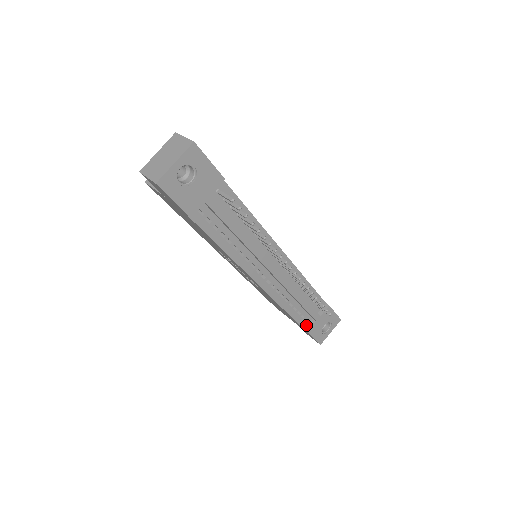
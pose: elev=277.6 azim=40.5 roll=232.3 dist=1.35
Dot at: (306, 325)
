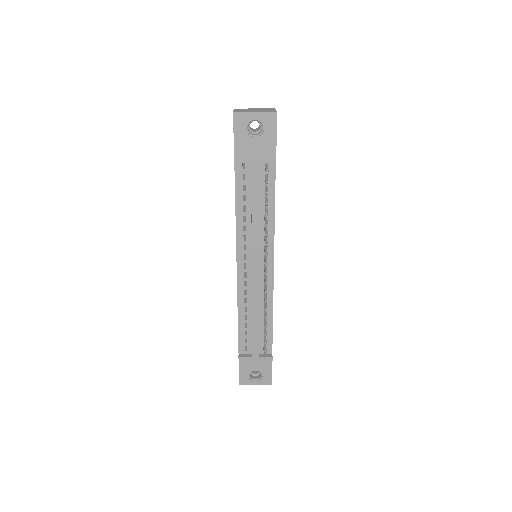
Dot at: (243, 352)
